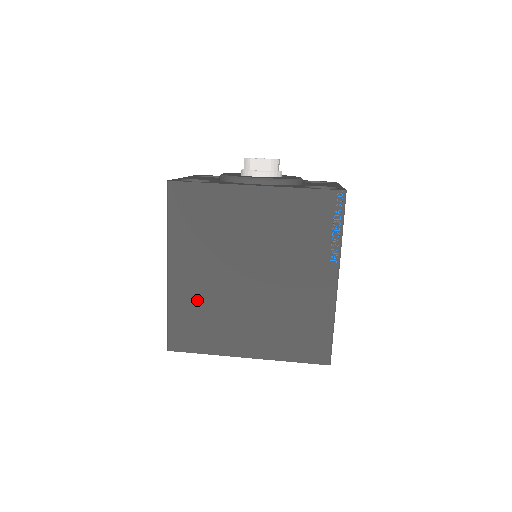
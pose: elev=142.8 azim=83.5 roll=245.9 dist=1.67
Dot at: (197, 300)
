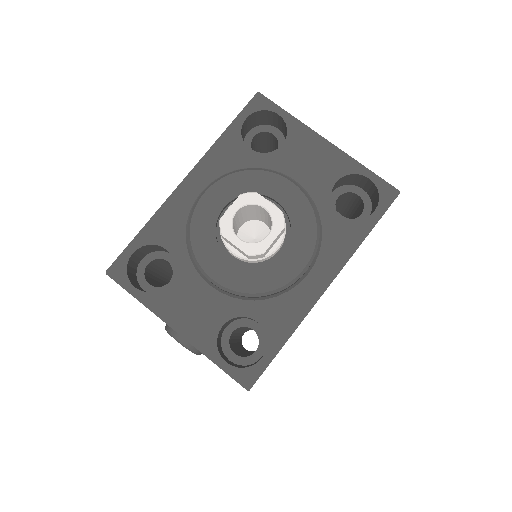
Dot at: occluded
